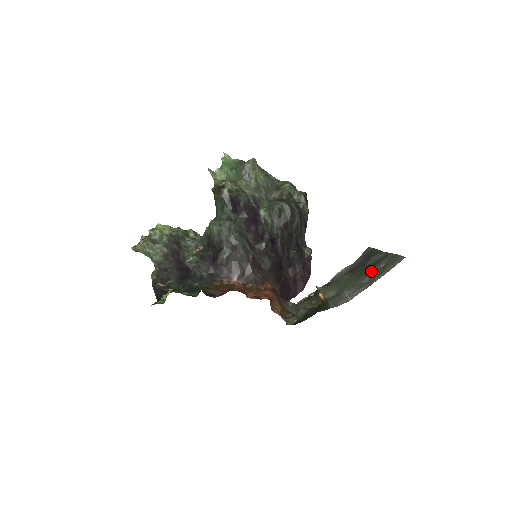
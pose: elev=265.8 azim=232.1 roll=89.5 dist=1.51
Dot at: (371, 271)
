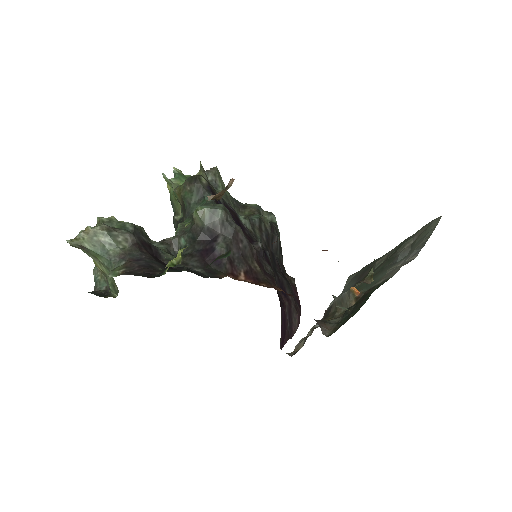
Dot at: (399, 254)
